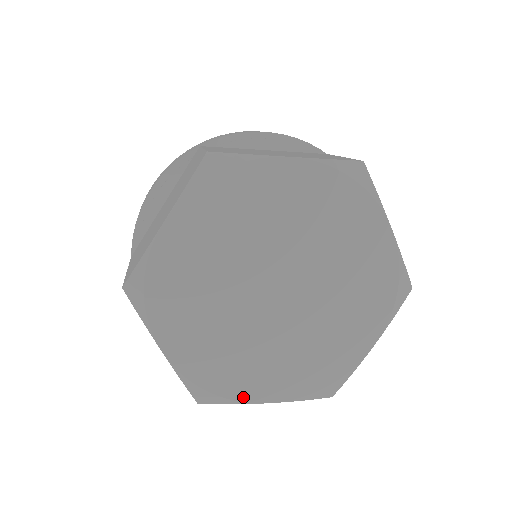
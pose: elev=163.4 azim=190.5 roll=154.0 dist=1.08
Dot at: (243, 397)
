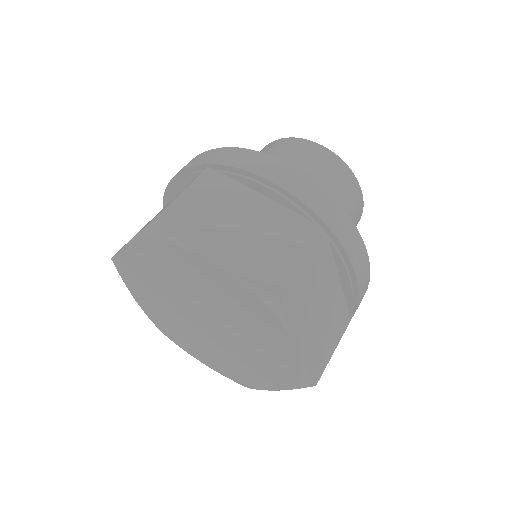
Dot at: (186, 350)
